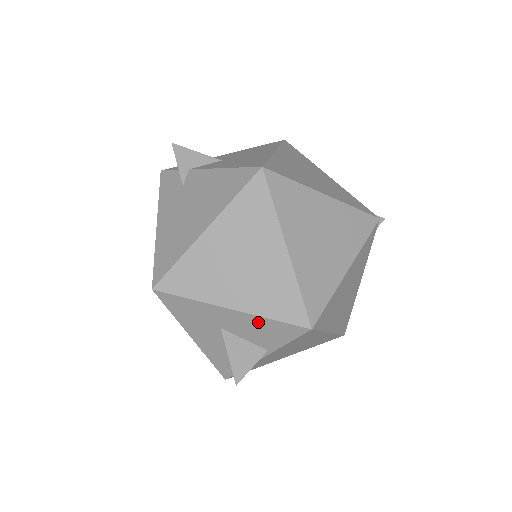
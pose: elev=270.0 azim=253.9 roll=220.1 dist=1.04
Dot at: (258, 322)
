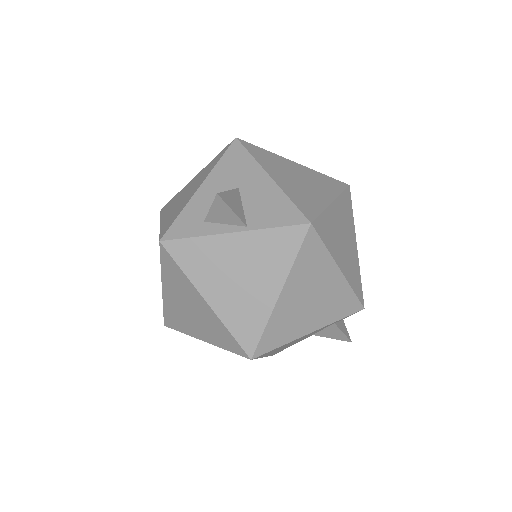
Dot at: (276, 197)
